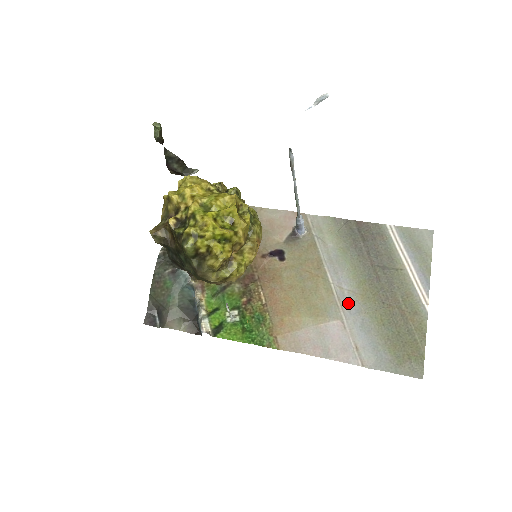
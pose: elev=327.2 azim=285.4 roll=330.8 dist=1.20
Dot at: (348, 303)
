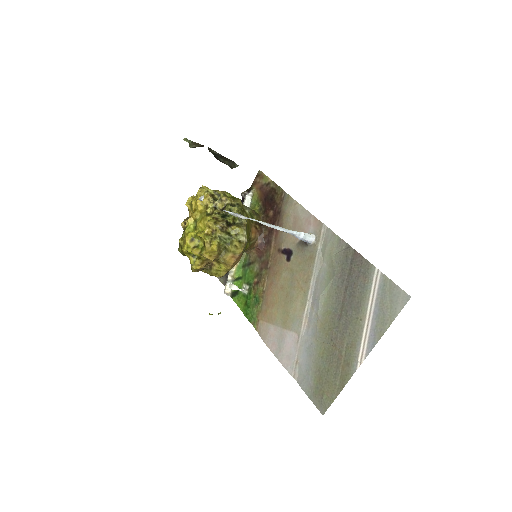
Dot at: (310, 324)
